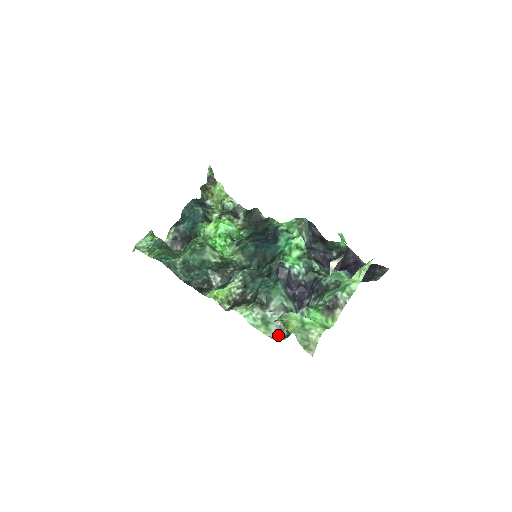
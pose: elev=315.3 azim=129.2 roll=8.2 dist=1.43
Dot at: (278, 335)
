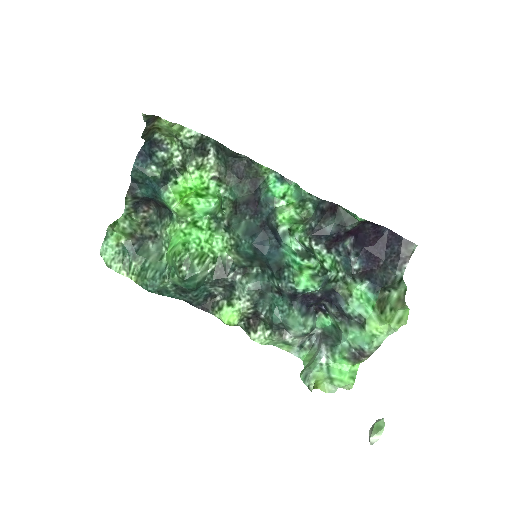
Dot at: (301, 349)
